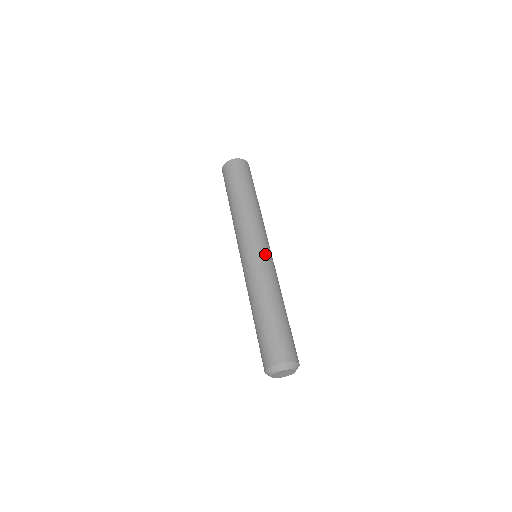
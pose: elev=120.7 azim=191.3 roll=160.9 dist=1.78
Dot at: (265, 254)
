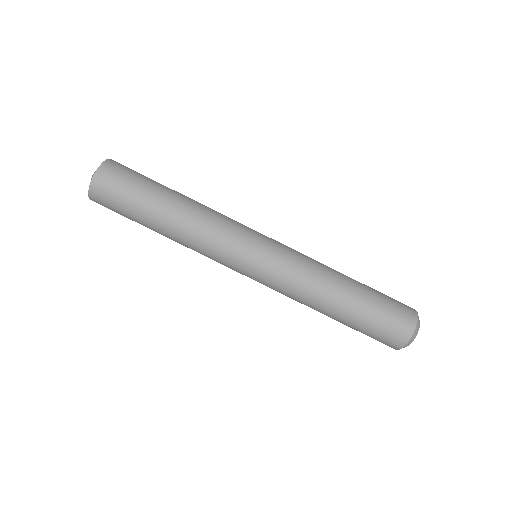
Dot at: (271, 253)
